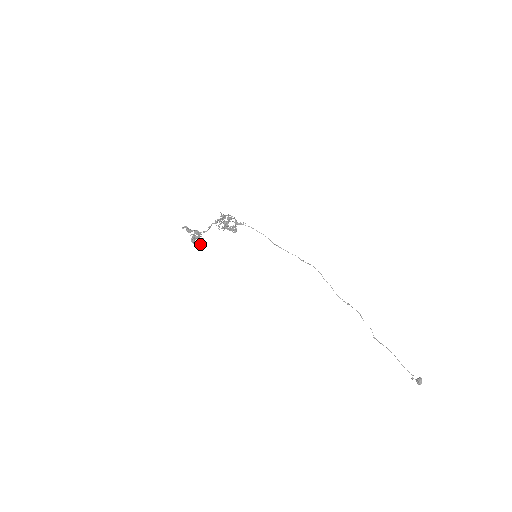
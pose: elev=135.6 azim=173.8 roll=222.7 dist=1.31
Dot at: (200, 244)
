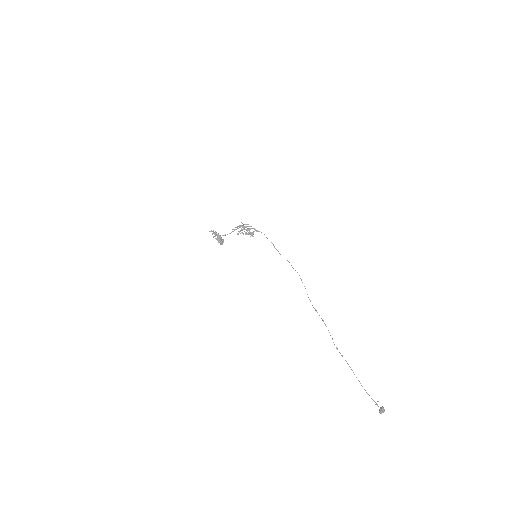
Dot at: (221, 243)
